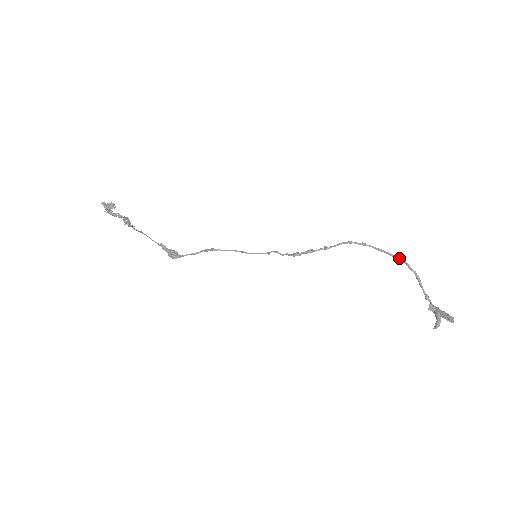
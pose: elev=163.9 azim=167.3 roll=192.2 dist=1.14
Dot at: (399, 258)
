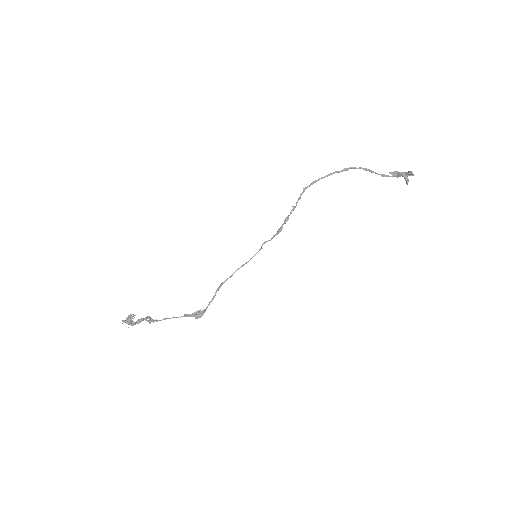
Dot at: (344, 169)
